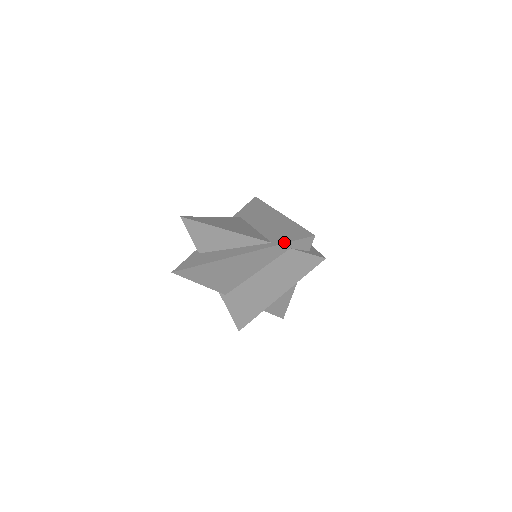
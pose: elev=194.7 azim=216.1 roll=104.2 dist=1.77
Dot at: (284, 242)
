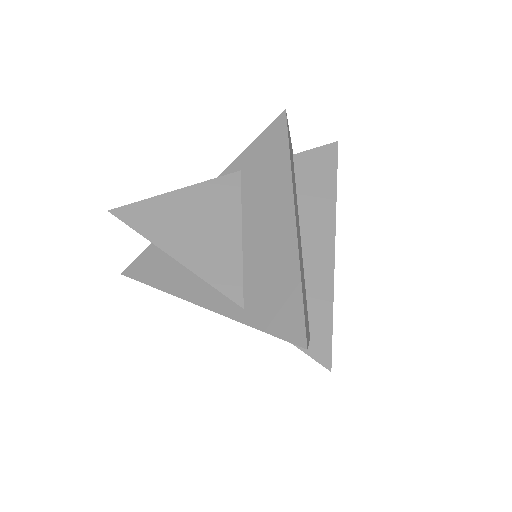
Dot at: (258, 326)
